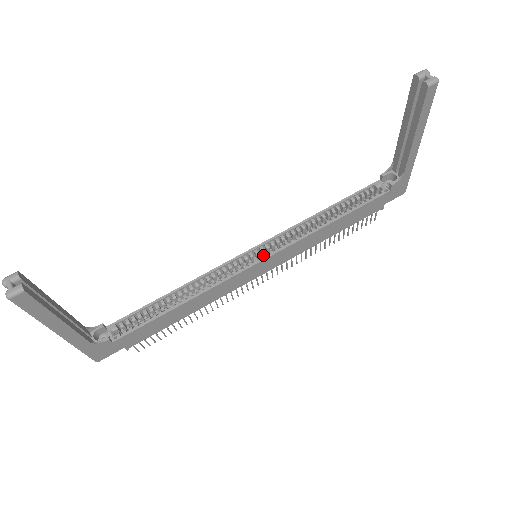
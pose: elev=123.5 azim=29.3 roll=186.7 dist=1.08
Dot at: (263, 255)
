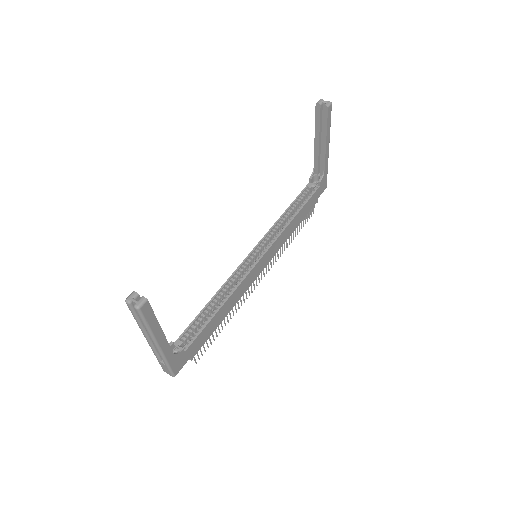
Dot at: occluded
